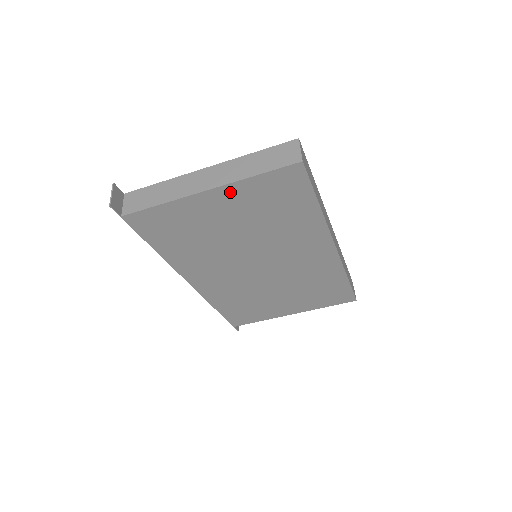
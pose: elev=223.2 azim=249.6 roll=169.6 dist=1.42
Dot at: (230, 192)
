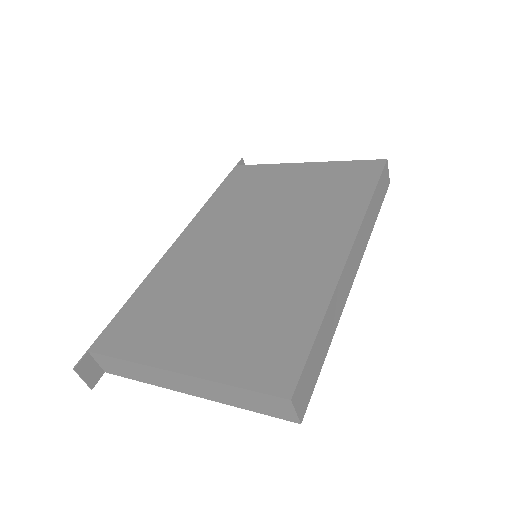
Dot at: occluded
